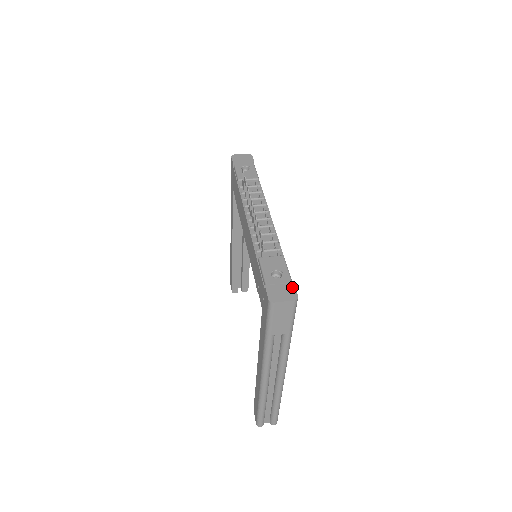
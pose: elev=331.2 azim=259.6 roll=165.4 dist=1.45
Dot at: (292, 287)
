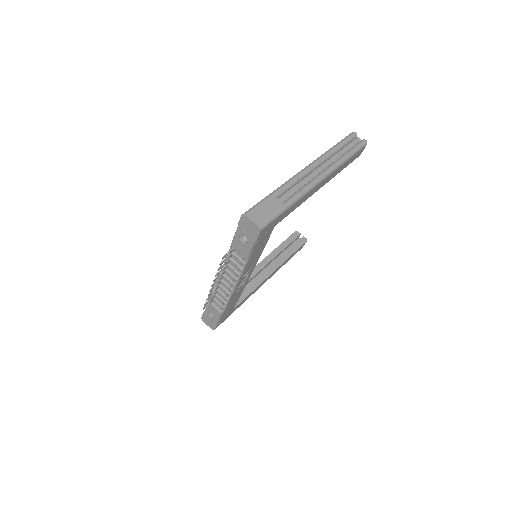
Dot at: (214, 326)
